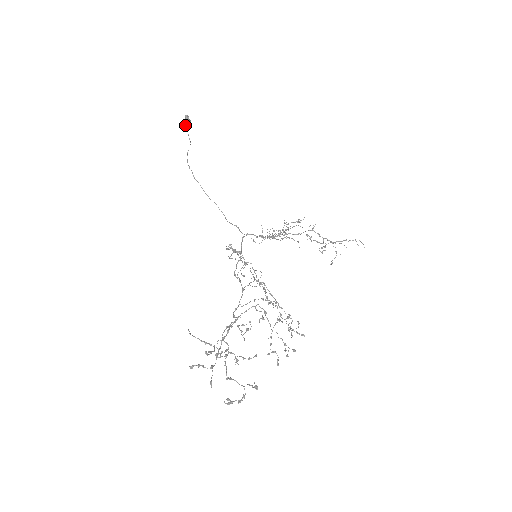
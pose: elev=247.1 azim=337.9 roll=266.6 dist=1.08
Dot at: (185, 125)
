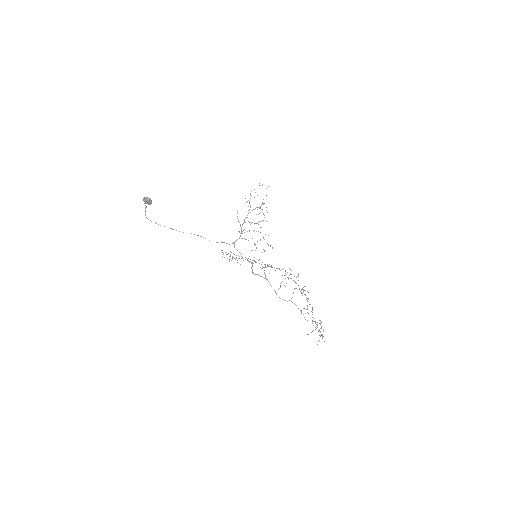
Dot at: (148, 204)
